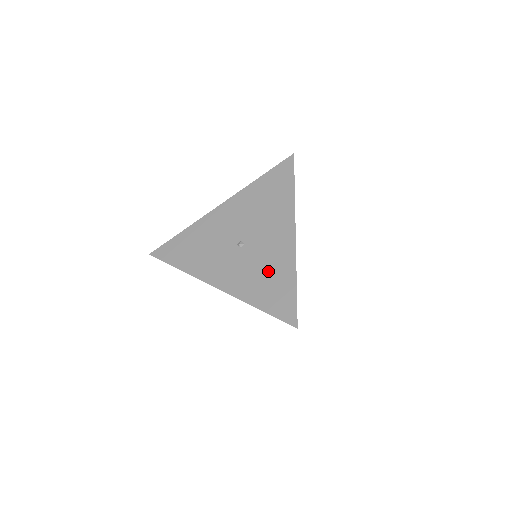
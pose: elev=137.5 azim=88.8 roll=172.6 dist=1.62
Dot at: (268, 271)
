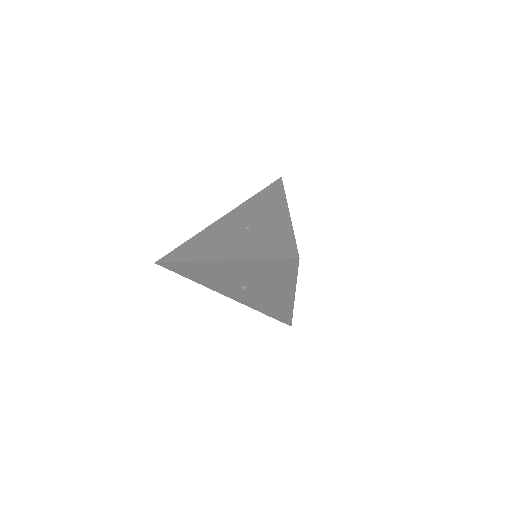
Dot at: (270, 305)
